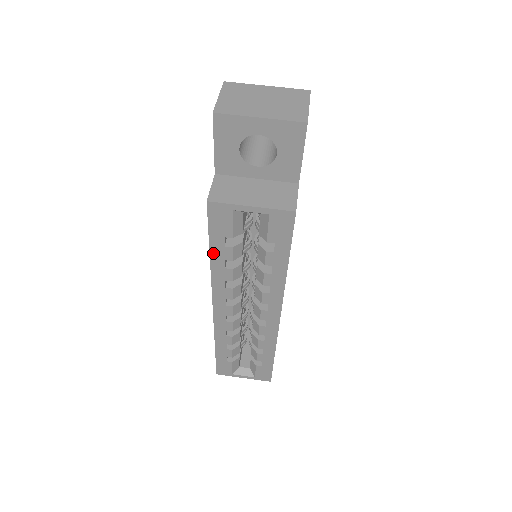
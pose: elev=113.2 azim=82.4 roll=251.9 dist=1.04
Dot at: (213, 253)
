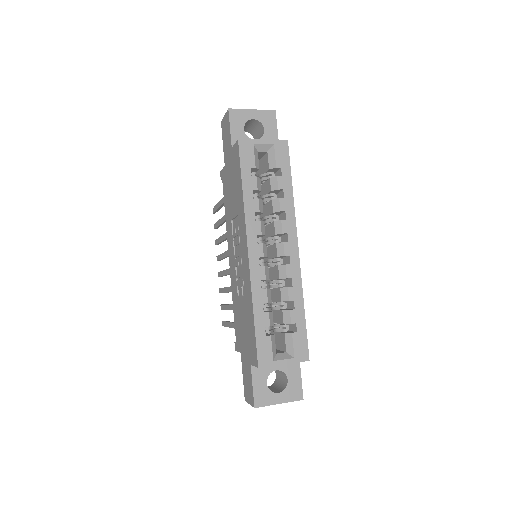
Dot at: (244, 185)
